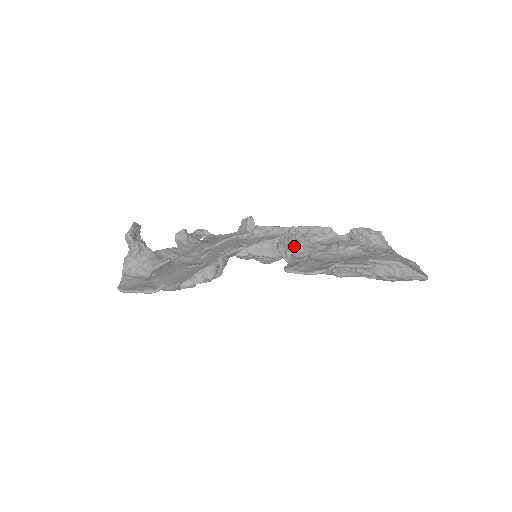
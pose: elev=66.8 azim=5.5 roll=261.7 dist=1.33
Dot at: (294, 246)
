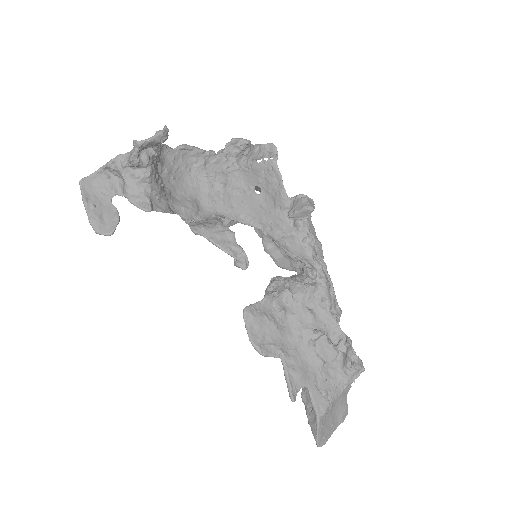
Dot at: (293, 289)
